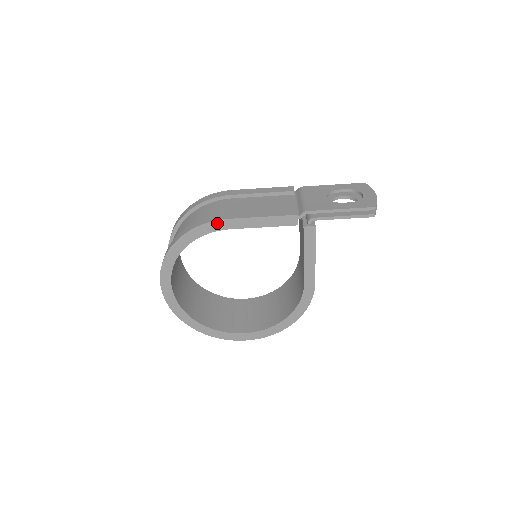
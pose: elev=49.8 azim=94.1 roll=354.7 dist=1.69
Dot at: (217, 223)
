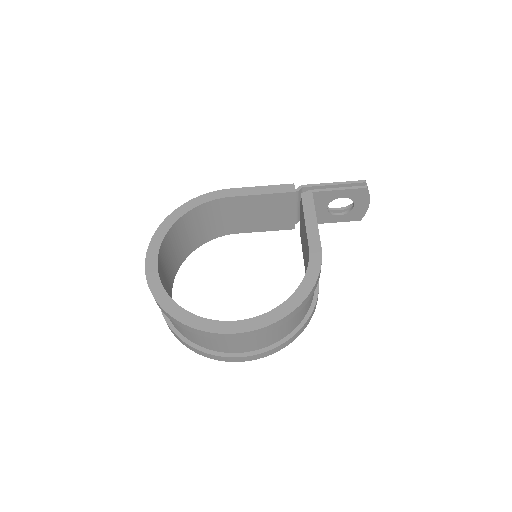
Dot at: (219, 192)
